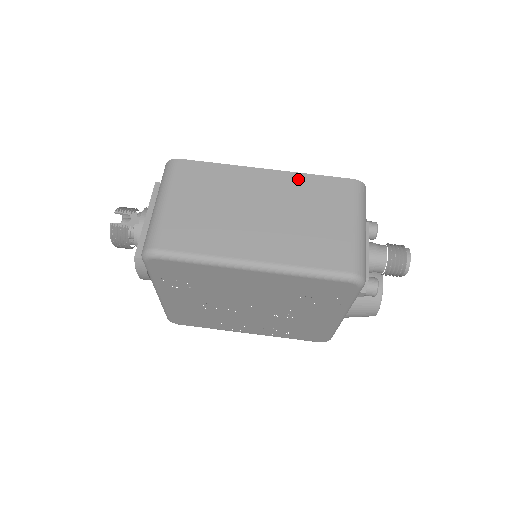
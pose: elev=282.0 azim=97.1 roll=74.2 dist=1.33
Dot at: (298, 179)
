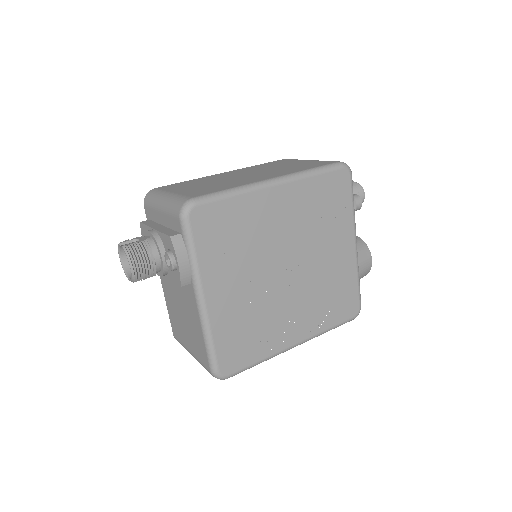
Dot at: (251, 167)
